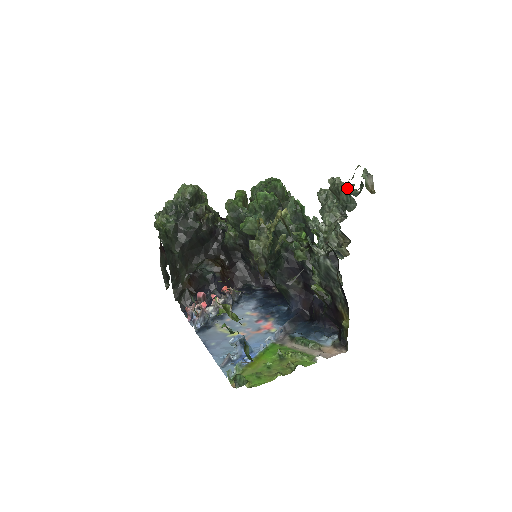
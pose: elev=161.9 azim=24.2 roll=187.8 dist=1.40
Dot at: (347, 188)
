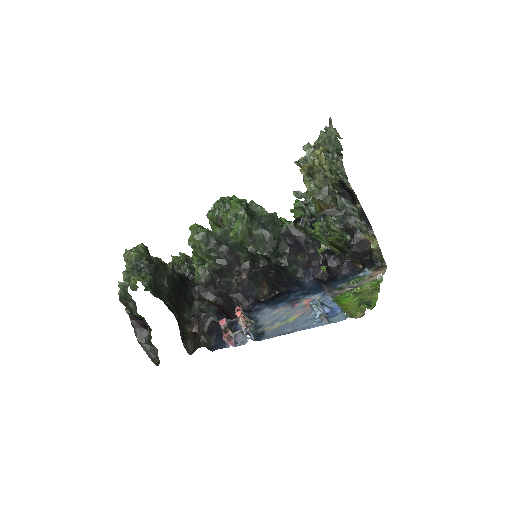
Dot at: (334, 133)
